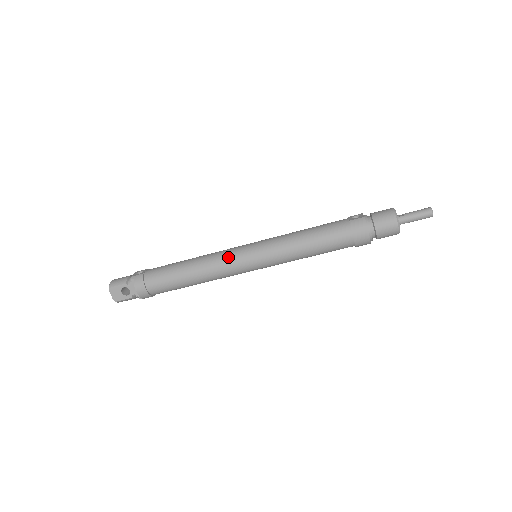
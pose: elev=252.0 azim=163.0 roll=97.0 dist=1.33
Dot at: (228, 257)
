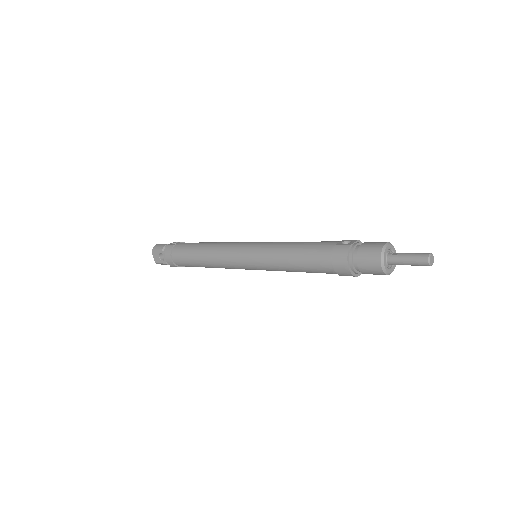
Dot at: (229, 250)
